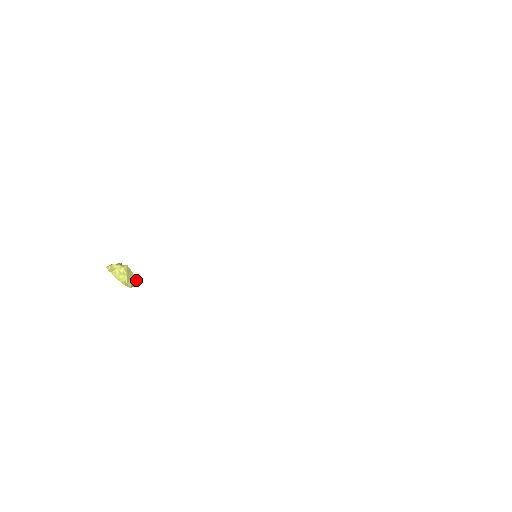
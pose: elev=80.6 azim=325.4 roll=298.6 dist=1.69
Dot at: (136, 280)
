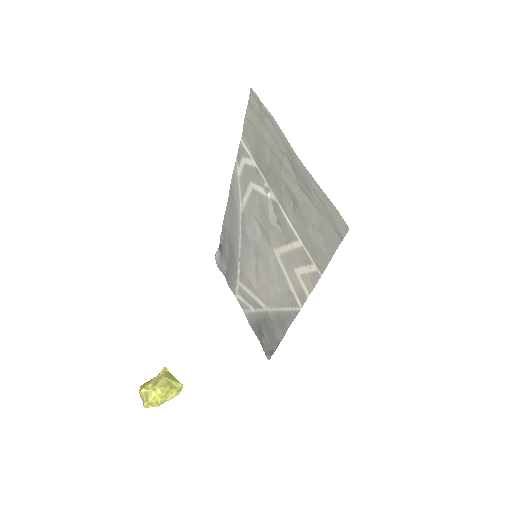
Dot at: (165, 372)
